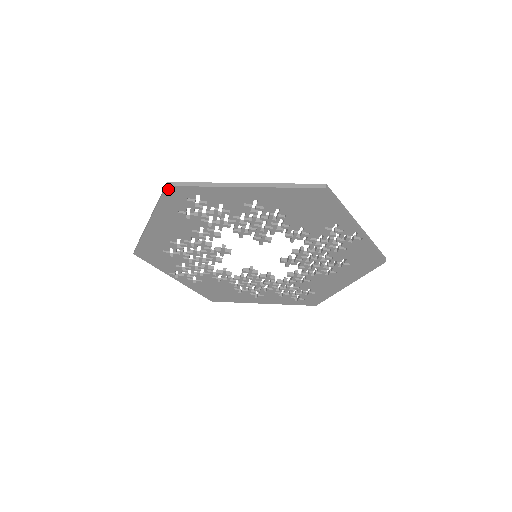
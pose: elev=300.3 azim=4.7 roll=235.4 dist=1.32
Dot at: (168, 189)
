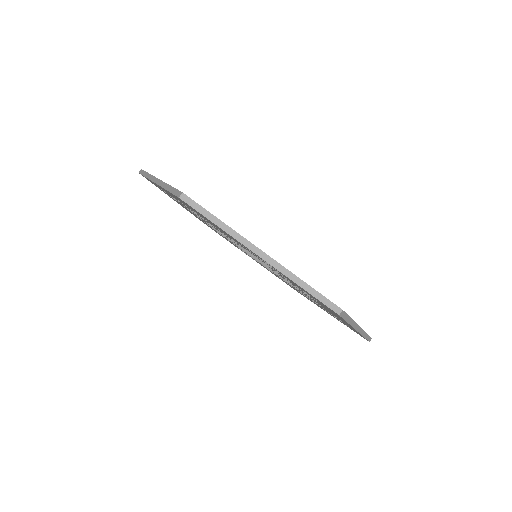
Dot at: occluded
